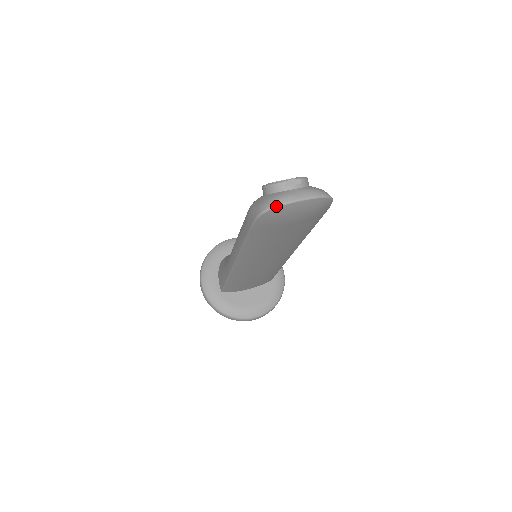
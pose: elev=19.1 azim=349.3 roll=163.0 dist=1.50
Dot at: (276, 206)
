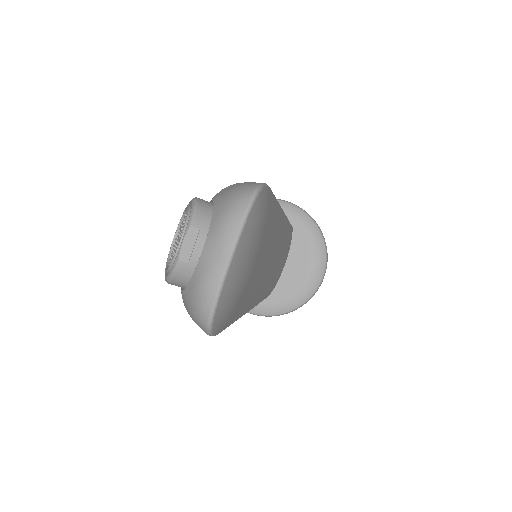
Dot at: (212, 312)
